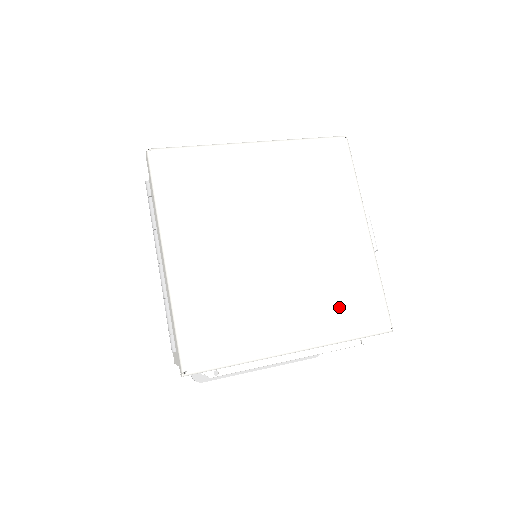
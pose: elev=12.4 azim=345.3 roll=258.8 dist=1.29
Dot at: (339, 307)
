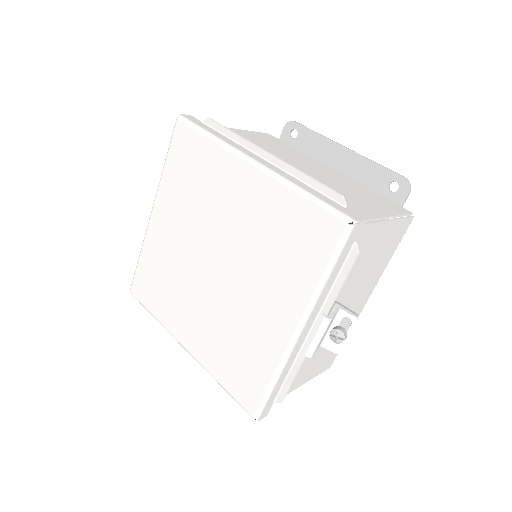
Dot at: (227, 358)
